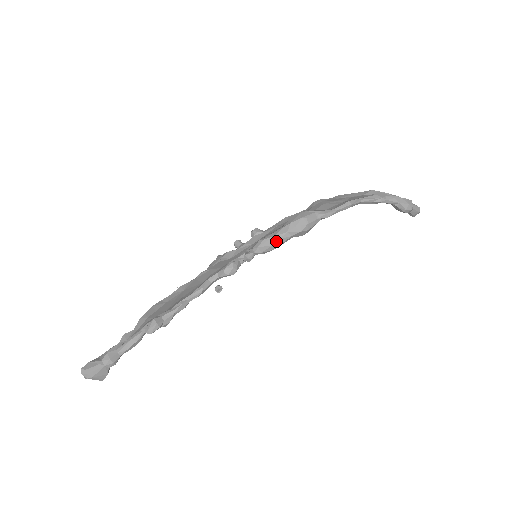
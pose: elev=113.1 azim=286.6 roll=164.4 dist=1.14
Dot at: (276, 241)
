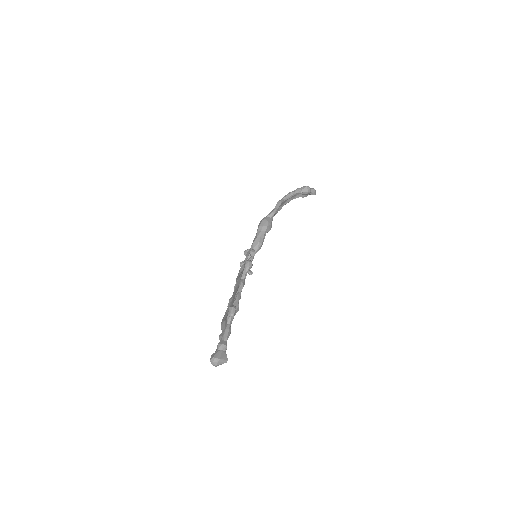
Dot at: (259, 238)
